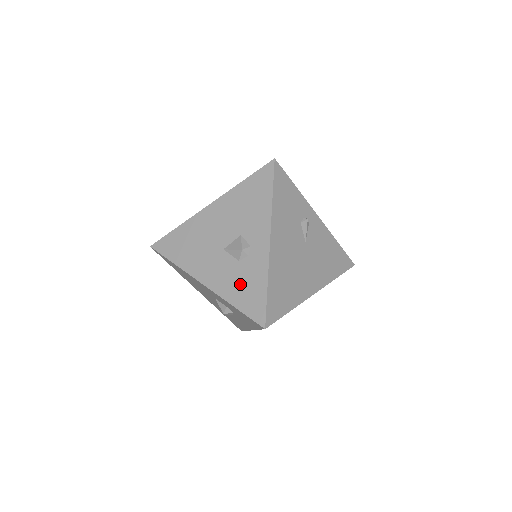
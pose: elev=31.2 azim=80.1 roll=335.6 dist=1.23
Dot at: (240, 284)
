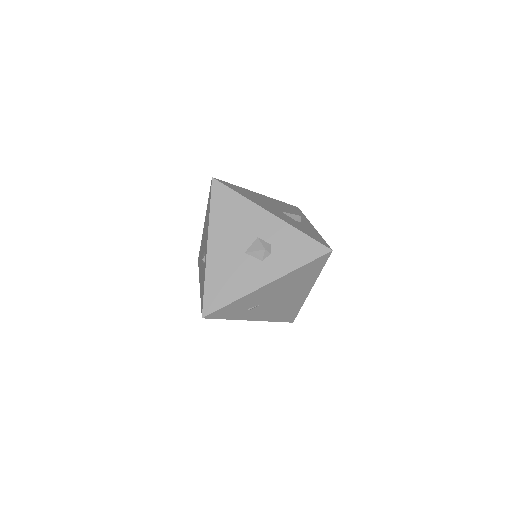
Dot at: (302, 227)
